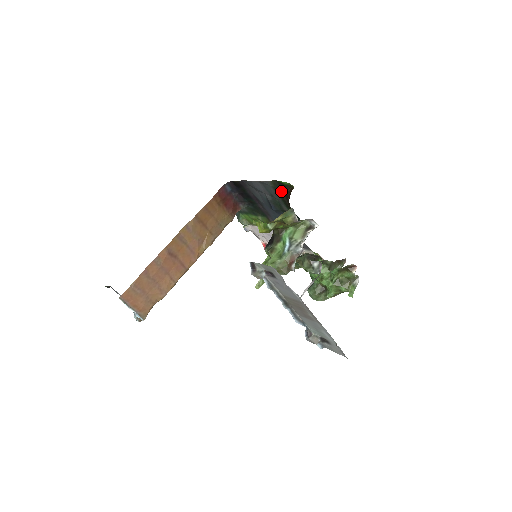
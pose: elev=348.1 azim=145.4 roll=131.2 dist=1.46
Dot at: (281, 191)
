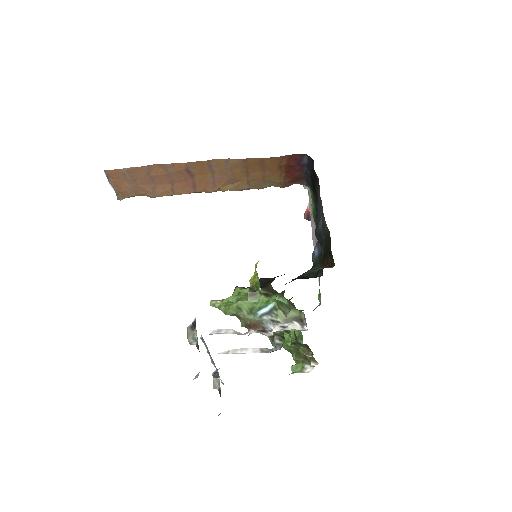
Dot at: (327, 245)
